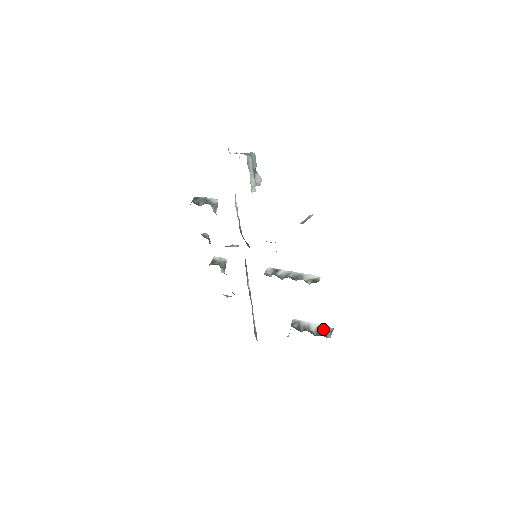
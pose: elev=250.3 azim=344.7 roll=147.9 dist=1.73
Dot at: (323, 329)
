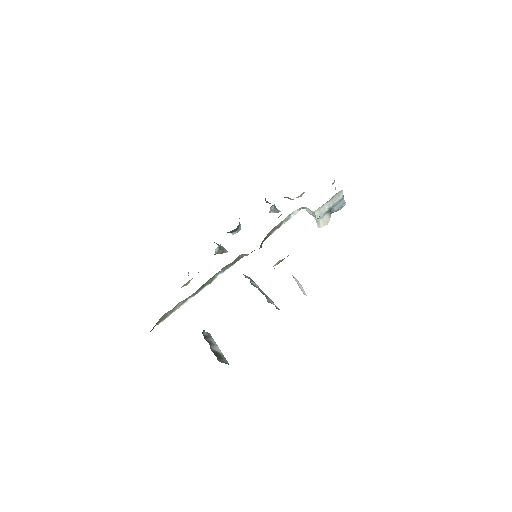
Dot at: (222, 356)
